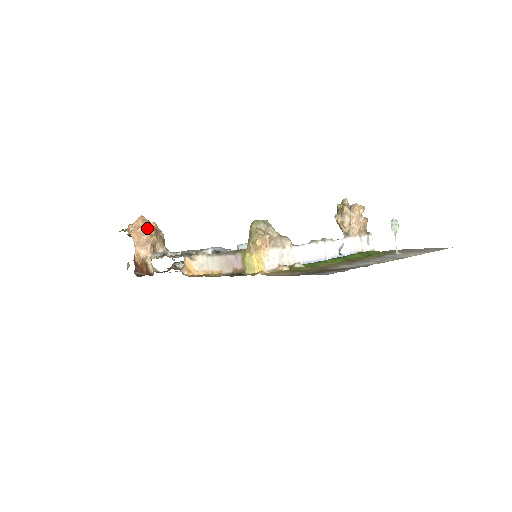
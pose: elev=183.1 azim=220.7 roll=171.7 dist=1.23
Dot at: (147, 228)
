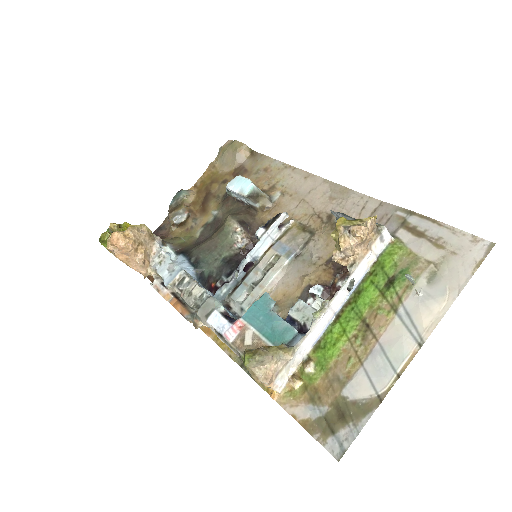
Dot at: (127, 249)
